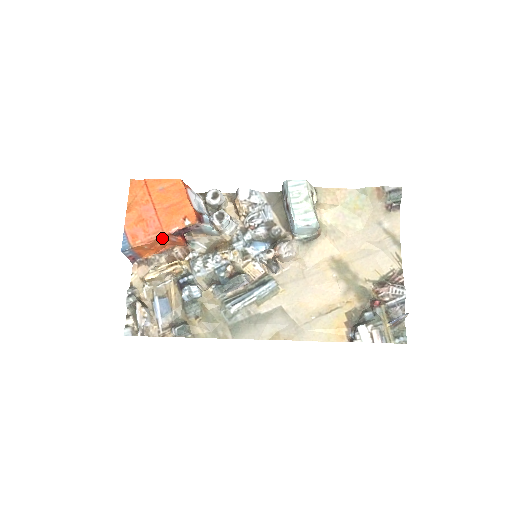
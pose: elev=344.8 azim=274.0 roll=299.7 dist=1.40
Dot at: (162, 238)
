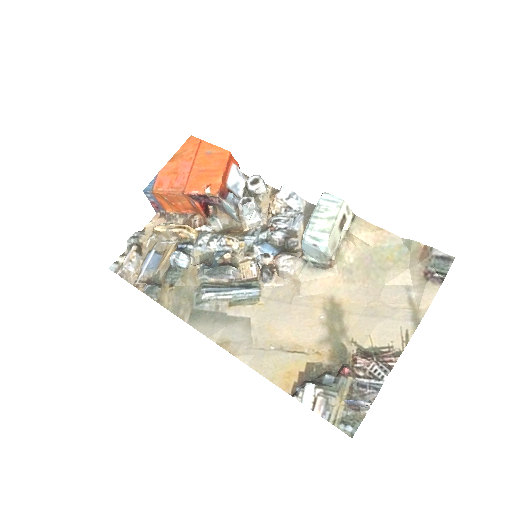
Dot at: (182, 196)
